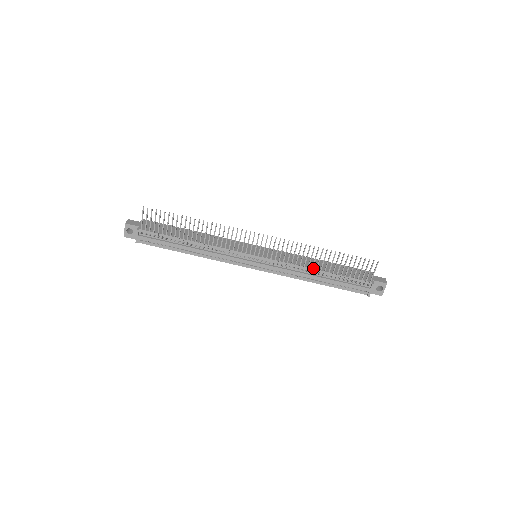
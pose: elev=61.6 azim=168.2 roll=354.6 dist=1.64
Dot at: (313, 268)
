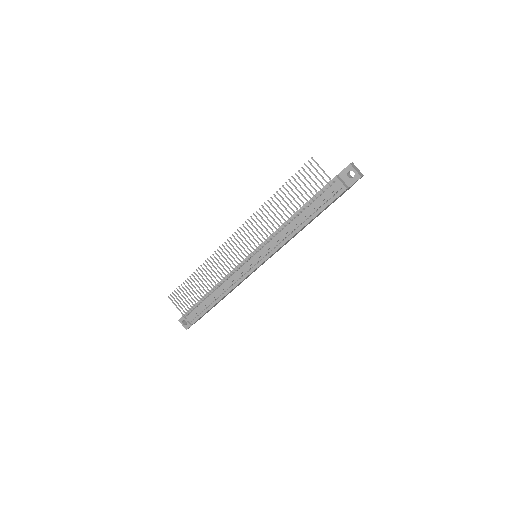
Dot at: occluded
